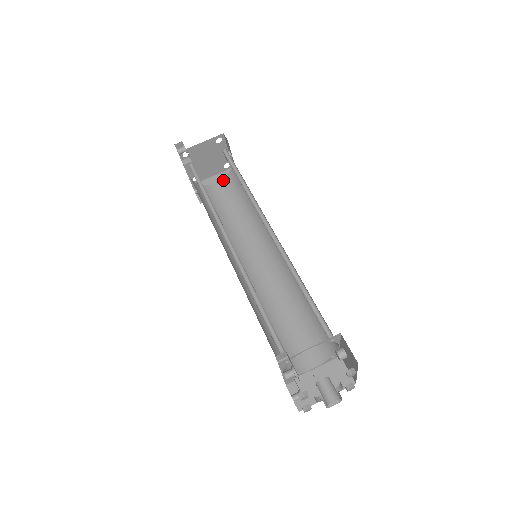
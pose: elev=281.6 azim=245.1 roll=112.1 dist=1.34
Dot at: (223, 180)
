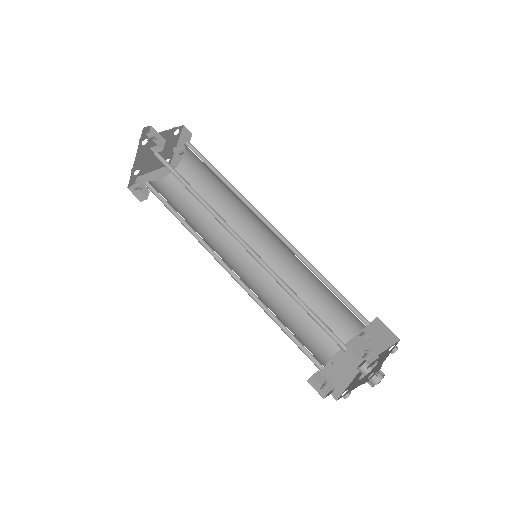
Dot at: (167, 177)
